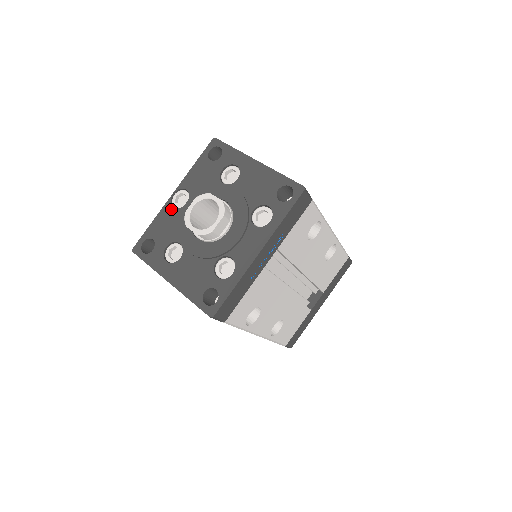
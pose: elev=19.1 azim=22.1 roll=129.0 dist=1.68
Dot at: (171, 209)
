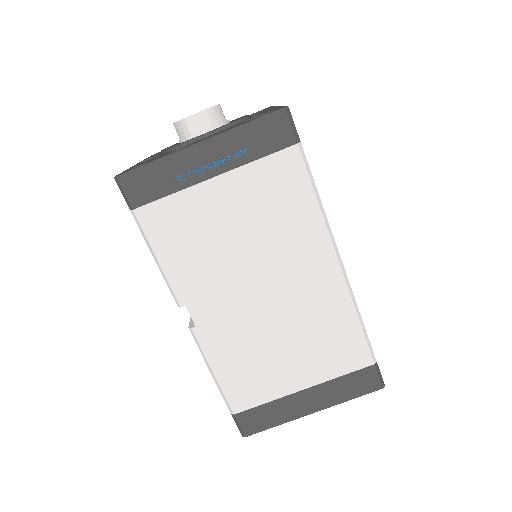
Dot at: (144, 161)
